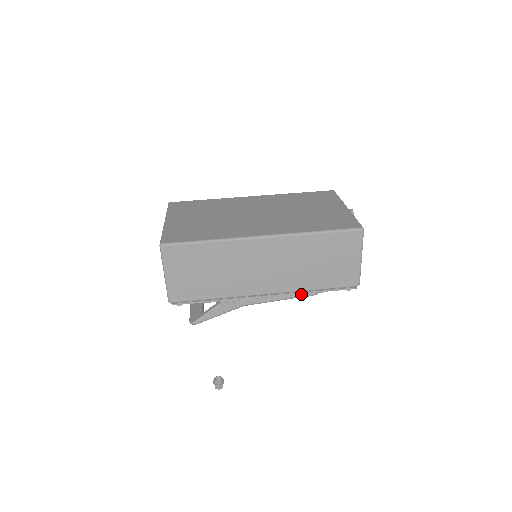
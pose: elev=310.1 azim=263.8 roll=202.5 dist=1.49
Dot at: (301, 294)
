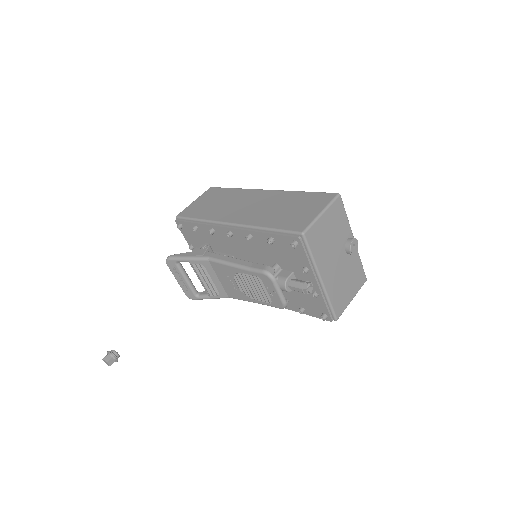
Dot at: (256, 266)
